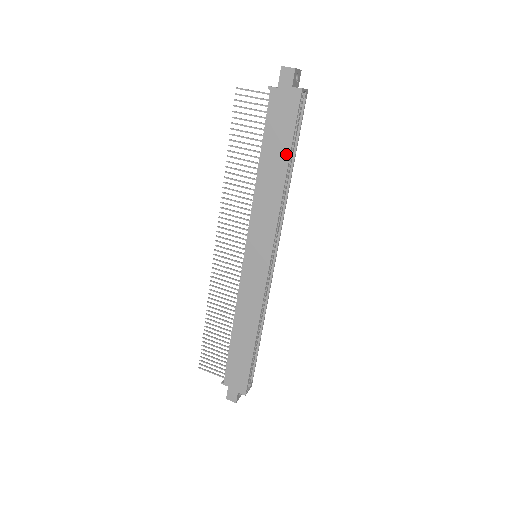
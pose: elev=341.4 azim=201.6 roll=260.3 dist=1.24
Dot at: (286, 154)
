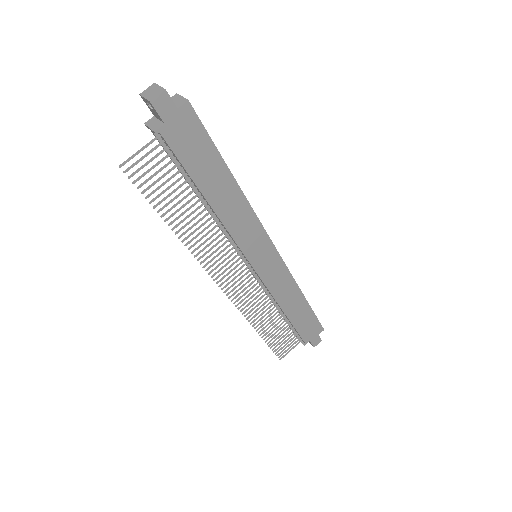
Dot at: (222, 166)
